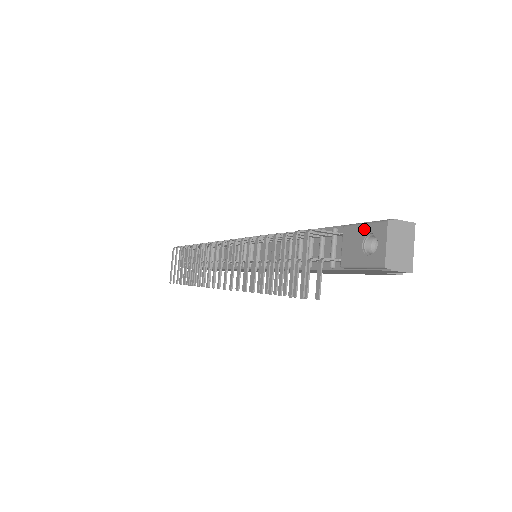
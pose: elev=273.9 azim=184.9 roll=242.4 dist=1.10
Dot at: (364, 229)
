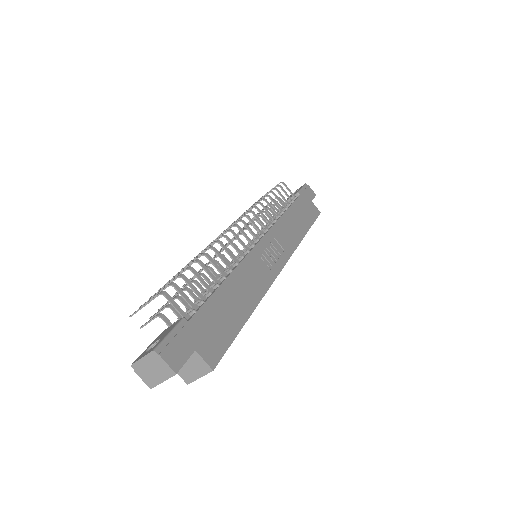
Dot at: (165, 335)
